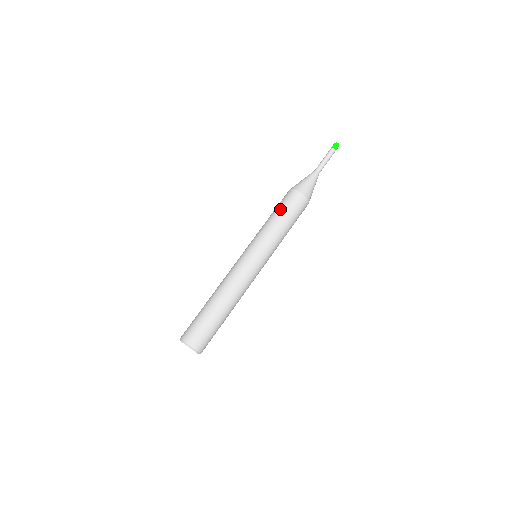
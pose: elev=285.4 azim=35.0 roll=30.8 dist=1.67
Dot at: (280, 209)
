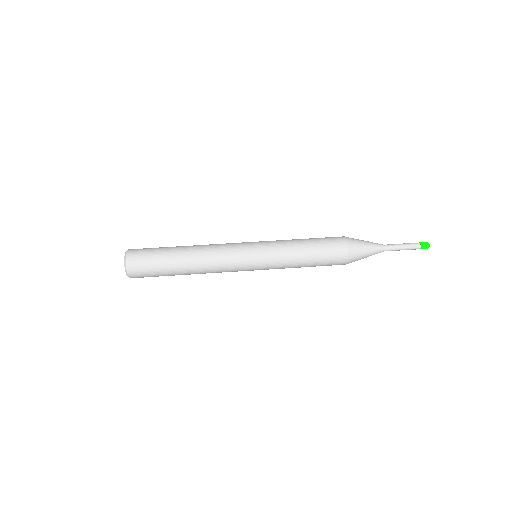
Dot at: (314, 238)
